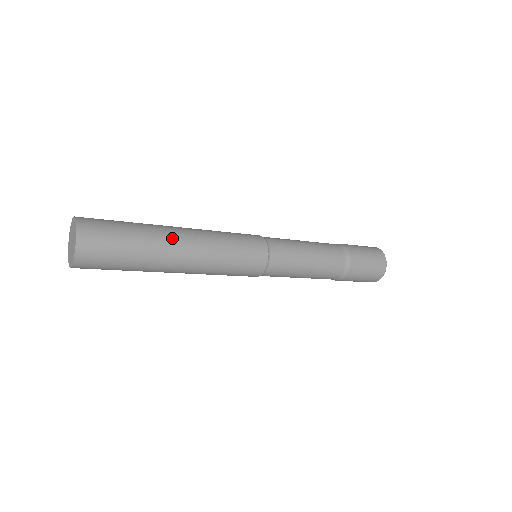
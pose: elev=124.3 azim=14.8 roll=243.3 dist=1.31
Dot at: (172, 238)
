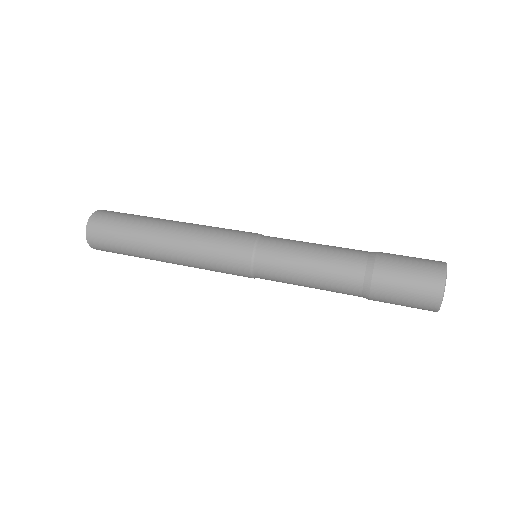
Dot at: (154, 242)
